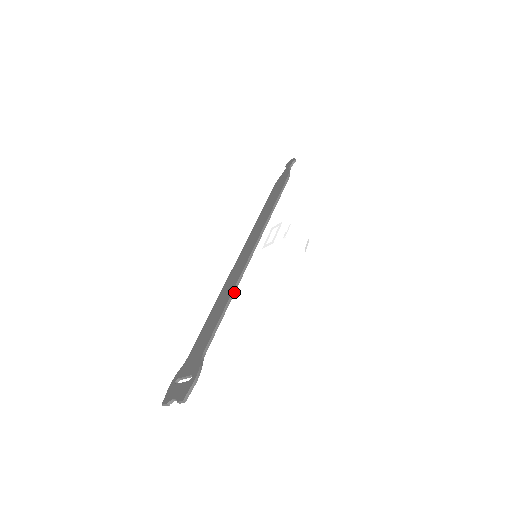
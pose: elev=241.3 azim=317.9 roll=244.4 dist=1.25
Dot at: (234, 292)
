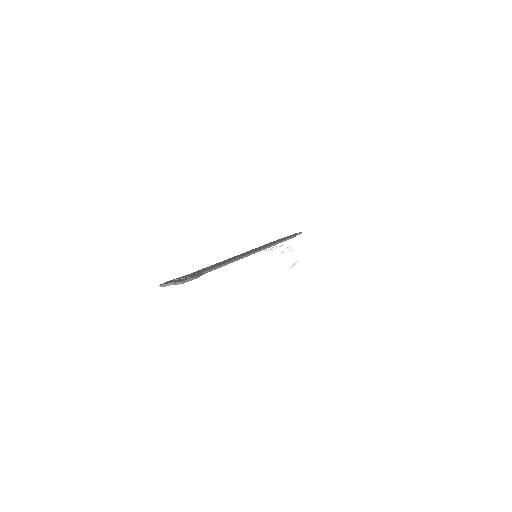
Dot at: occluded
